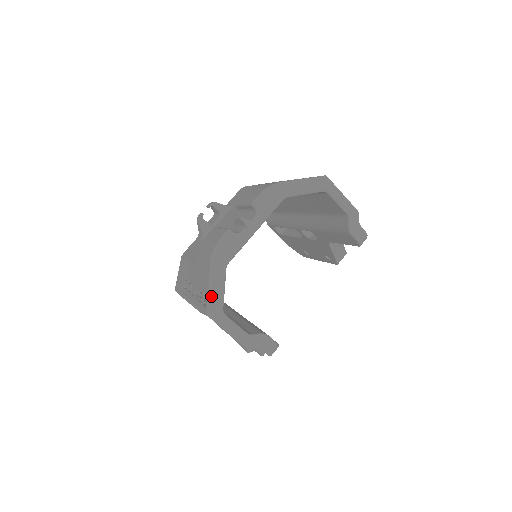
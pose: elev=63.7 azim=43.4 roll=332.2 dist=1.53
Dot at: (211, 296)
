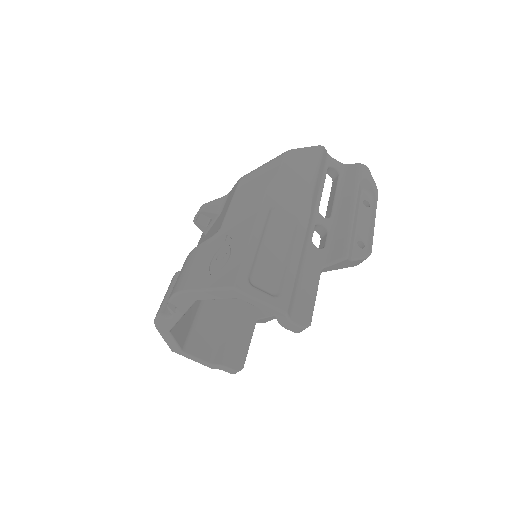
Dot at: (168, 344)
